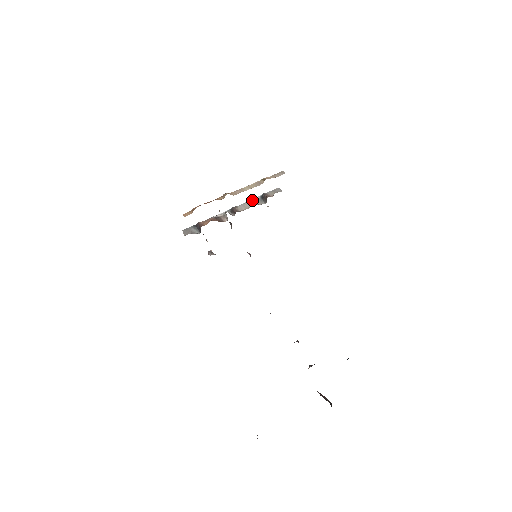
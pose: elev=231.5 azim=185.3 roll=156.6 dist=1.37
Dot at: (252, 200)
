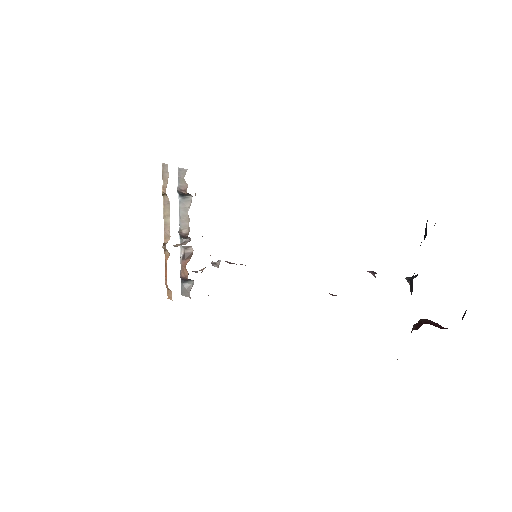
Dot at: (180, 209)
